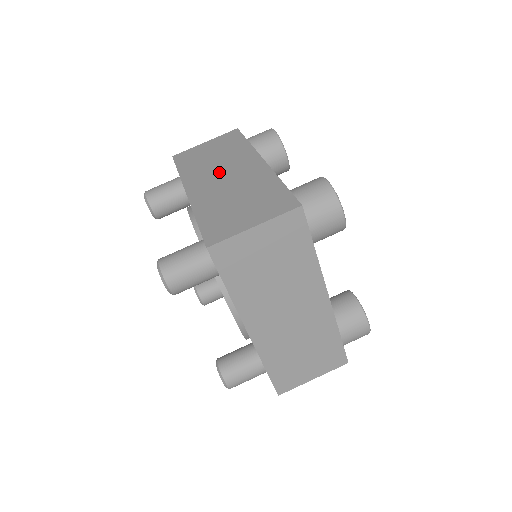
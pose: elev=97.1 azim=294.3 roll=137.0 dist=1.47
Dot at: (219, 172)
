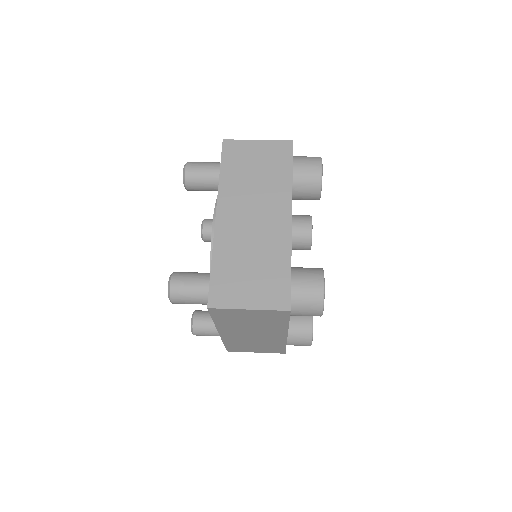
Dot at: occluded
